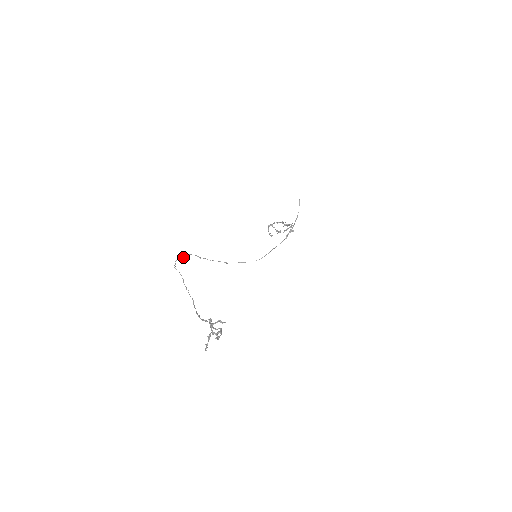
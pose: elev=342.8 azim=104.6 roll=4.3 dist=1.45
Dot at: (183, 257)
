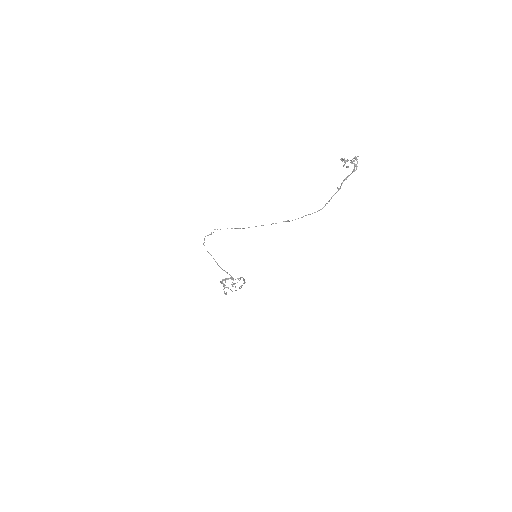
Dot at: occluded
